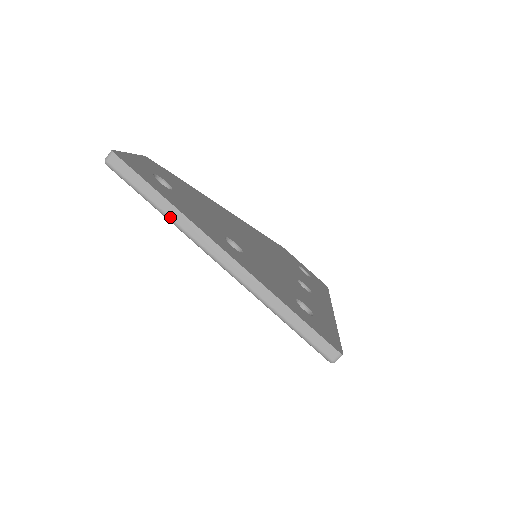
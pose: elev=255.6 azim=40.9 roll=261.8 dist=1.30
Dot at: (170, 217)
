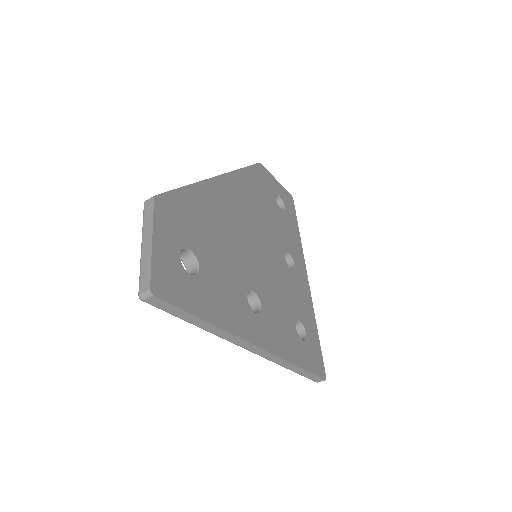
Dot at: (210, 332)
